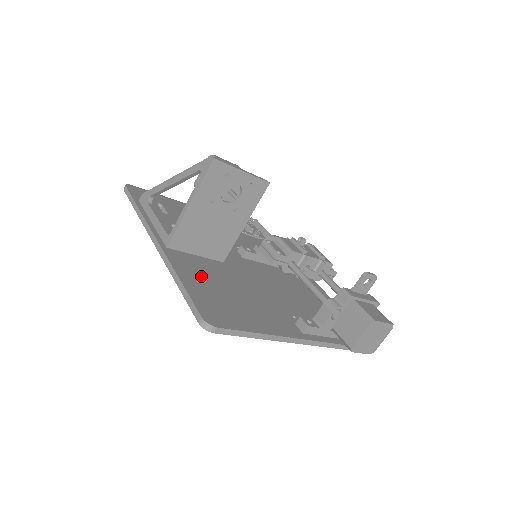
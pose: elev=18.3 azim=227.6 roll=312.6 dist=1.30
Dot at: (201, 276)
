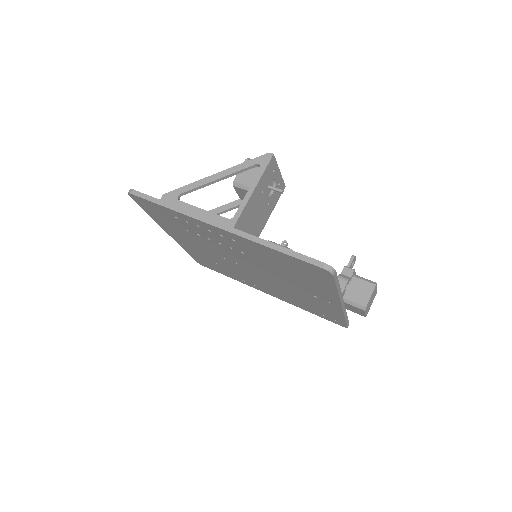
Dot at: occluded
